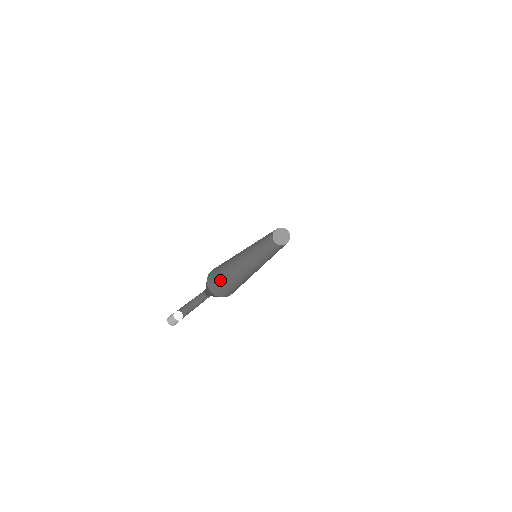
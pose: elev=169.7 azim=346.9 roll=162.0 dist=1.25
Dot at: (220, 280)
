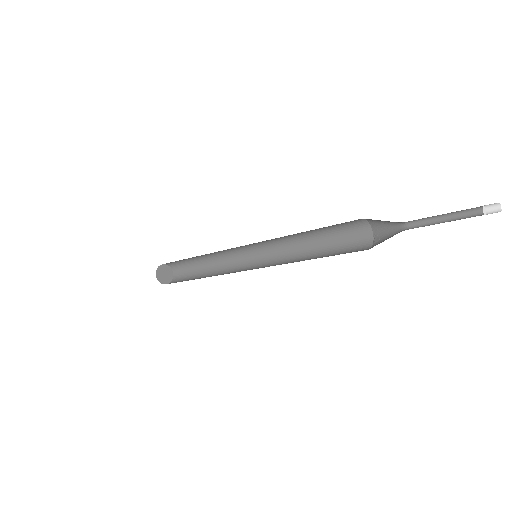
Dot at: occluded
